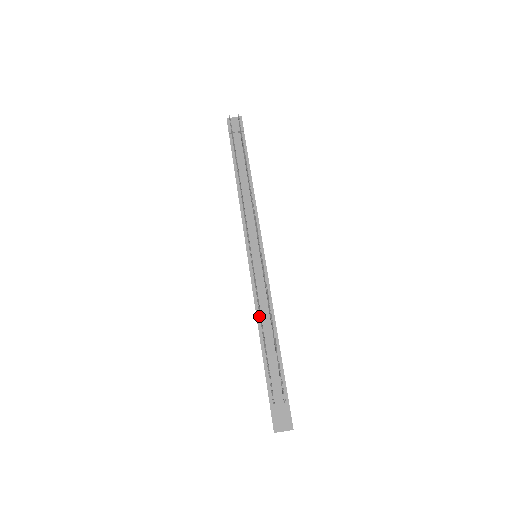
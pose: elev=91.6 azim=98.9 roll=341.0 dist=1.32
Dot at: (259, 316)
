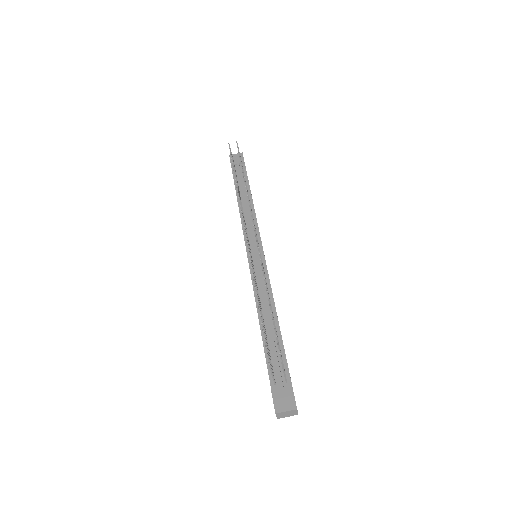
Dot at: occluded
